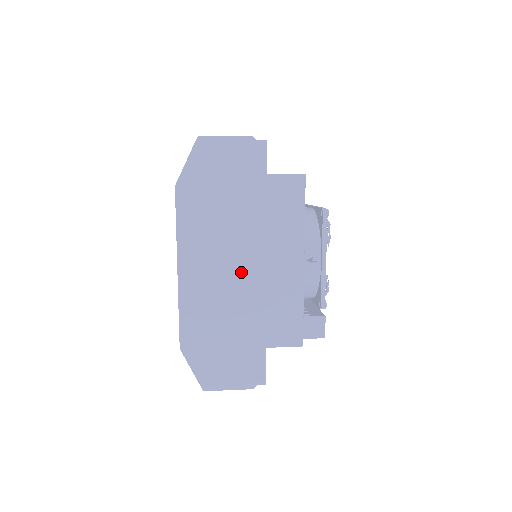
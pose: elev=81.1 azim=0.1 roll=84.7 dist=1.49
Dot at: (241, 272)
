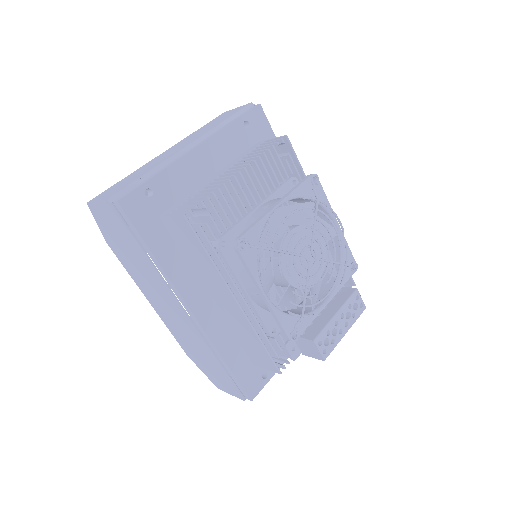
Dot at: (180, 314)
